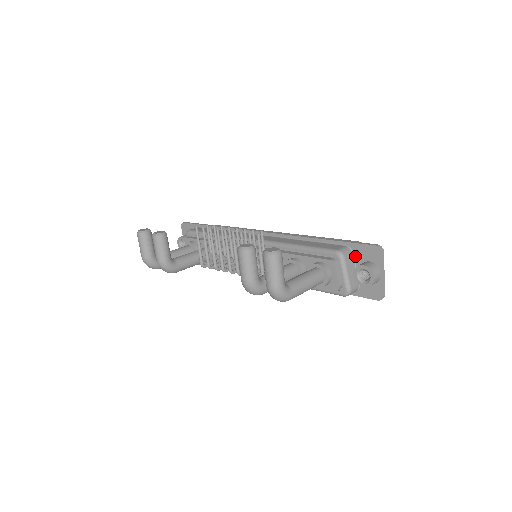
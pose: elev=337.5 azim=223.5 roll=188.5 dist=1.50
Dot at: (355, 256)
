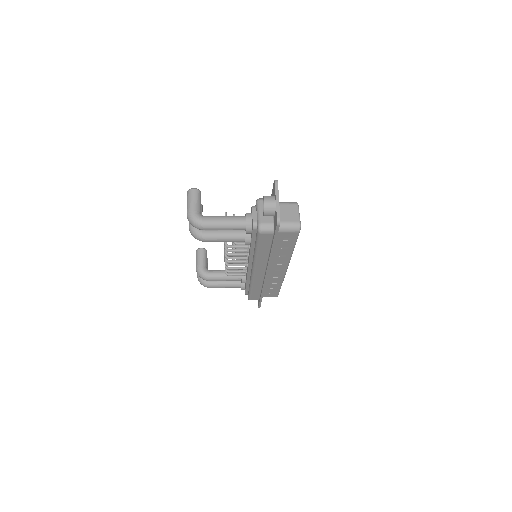
Dot at: occluded
